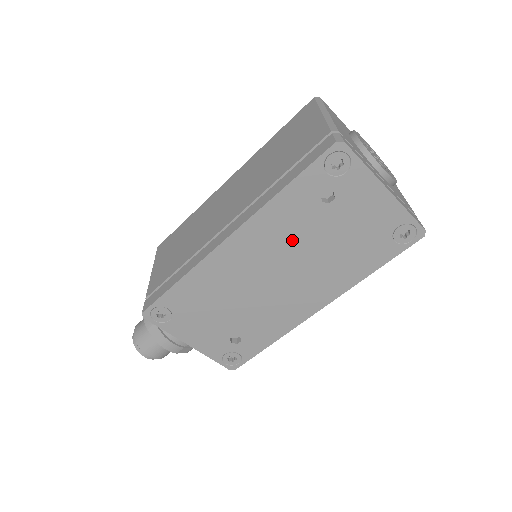
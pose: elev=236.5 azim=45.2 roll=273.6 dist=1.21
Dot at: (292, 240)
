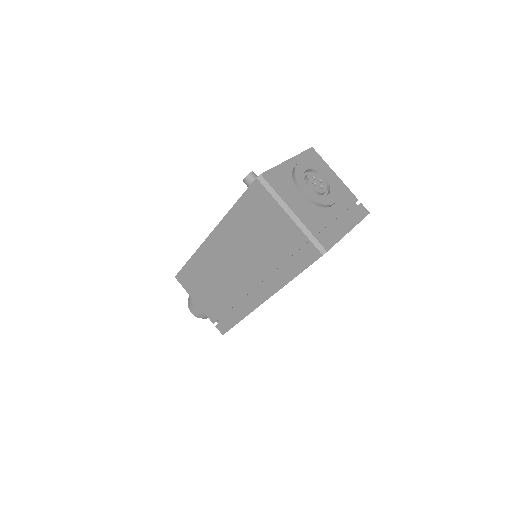
Dot at: occluded
